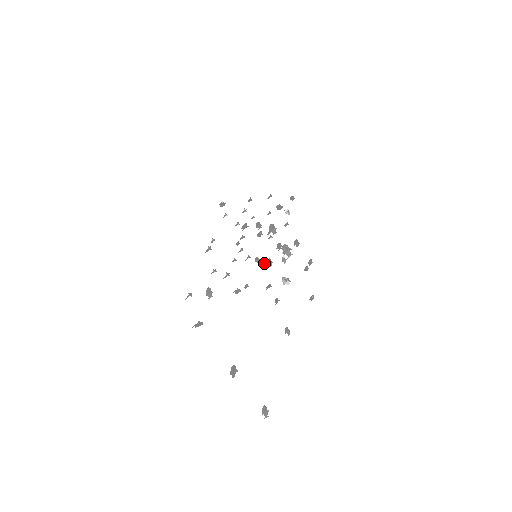
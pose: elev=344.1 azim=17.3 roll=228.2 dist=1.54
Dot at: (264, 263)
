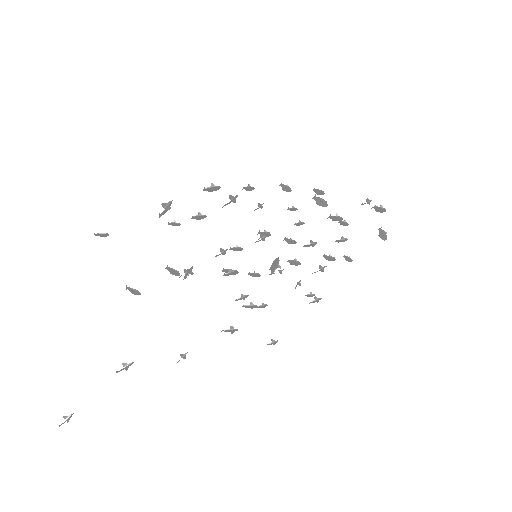
Dot at: (311, 293)
